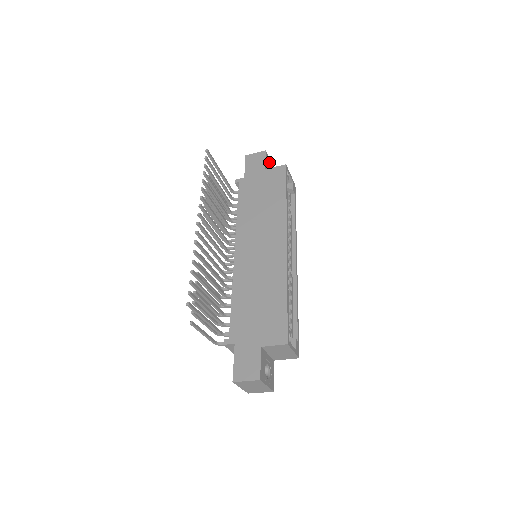
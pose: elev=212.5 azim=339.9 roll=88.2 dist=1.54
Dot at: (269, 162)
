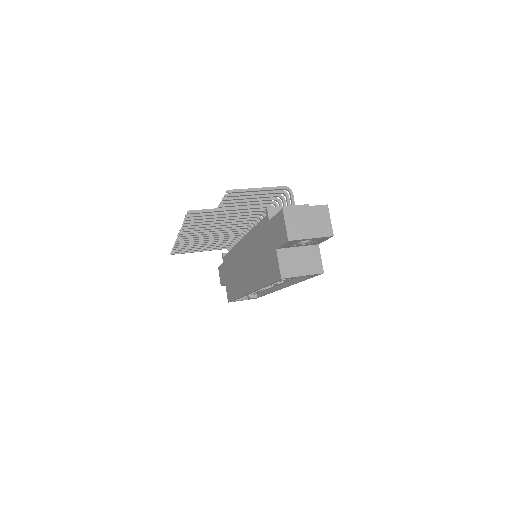
Dot at: (302, 240)
